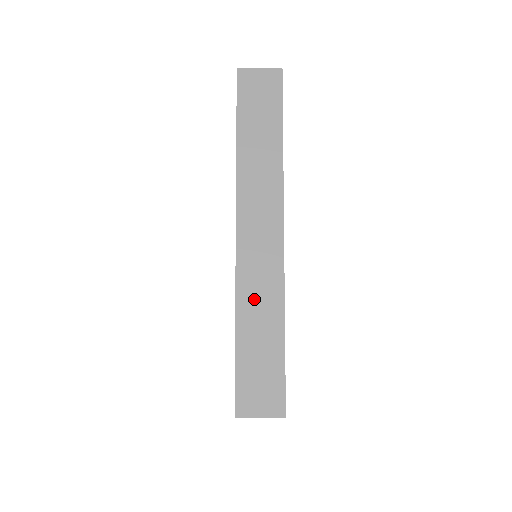
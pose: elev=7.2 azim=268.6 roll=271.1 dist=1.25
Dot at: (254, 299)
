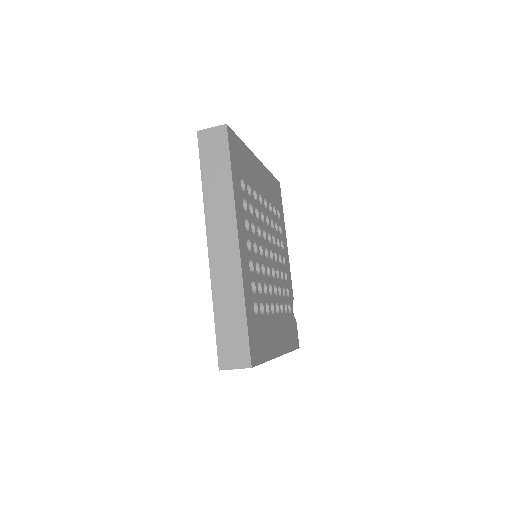
Dot at: (223, 289)
